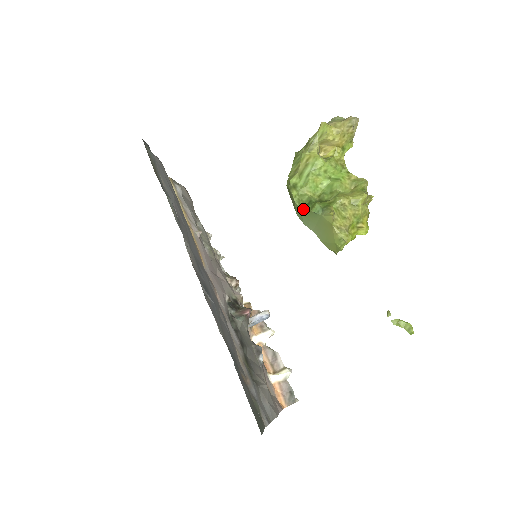
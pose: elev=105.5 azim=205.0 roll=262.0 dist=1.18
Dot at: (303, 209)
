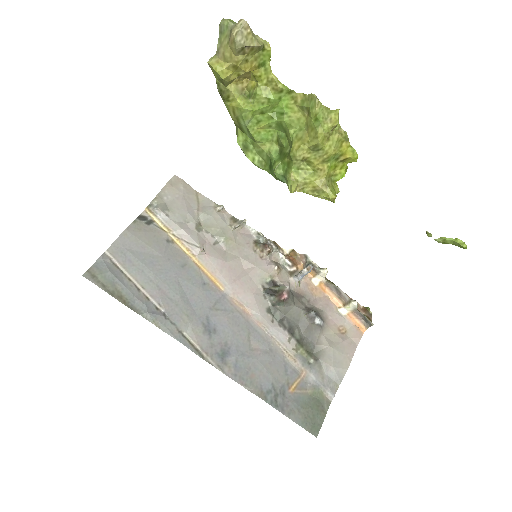
Dot at: occluded
